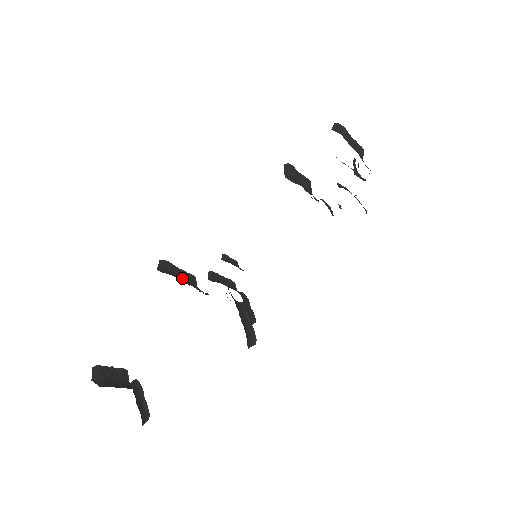
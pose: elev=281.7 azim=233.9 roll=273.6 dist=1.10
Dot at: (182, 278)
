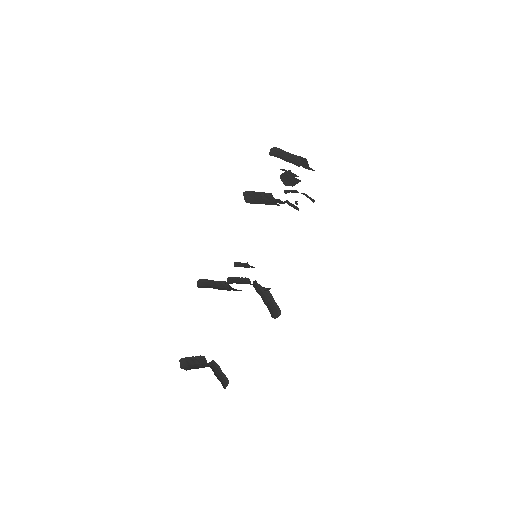
Dot at: (216, 286)
